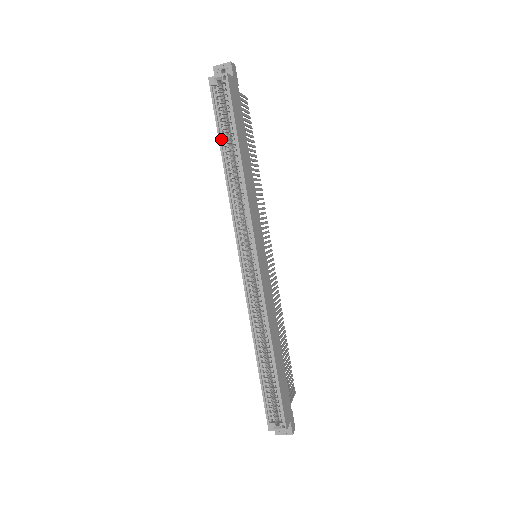
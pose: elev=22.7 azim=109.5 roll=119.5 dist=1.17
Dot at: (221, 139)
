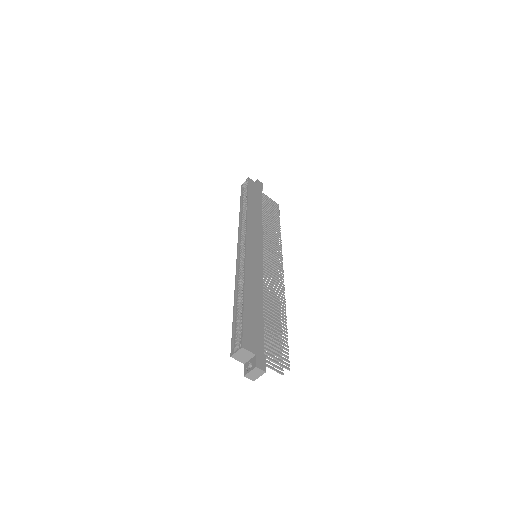
Dot at: (242, 204)
